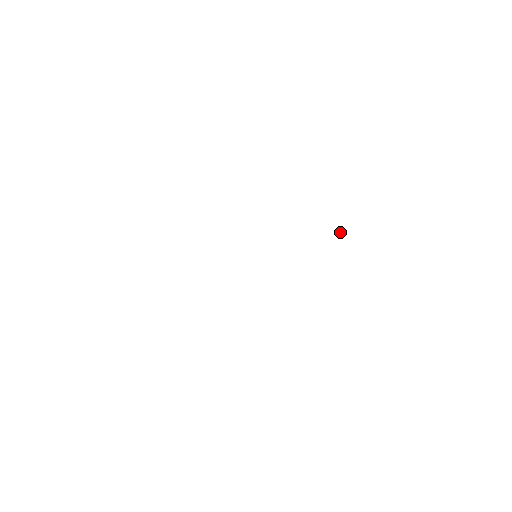
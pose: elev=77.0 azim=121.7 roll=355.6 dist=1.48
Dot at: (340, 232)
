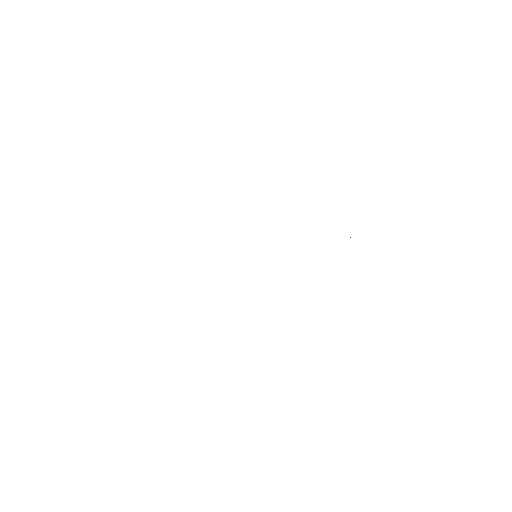
Dot at: (350, 237)
